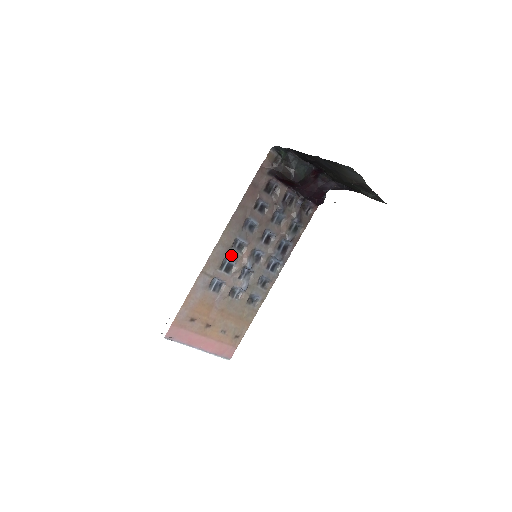
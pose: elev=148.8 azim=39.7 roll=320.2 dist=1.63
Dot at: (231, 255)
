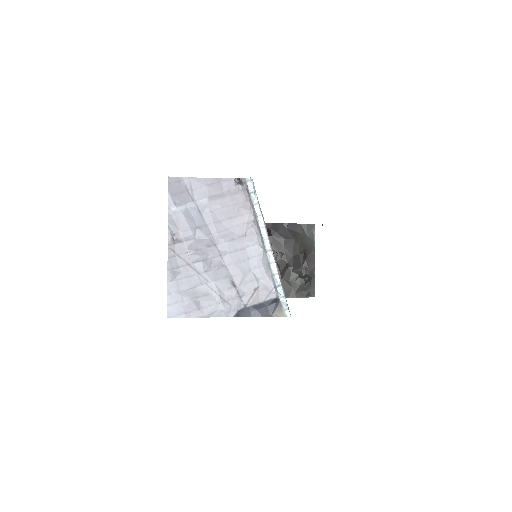
Dot at: occluded
